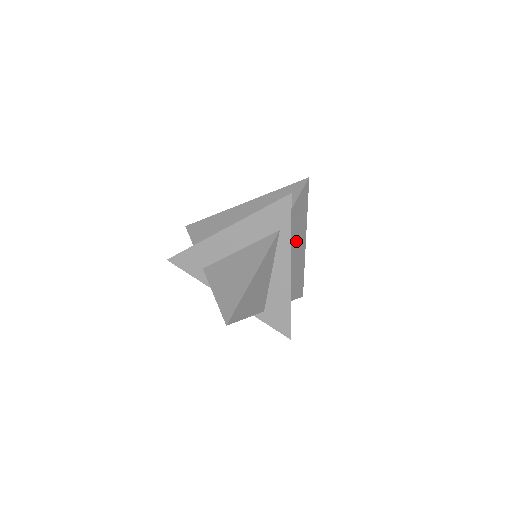
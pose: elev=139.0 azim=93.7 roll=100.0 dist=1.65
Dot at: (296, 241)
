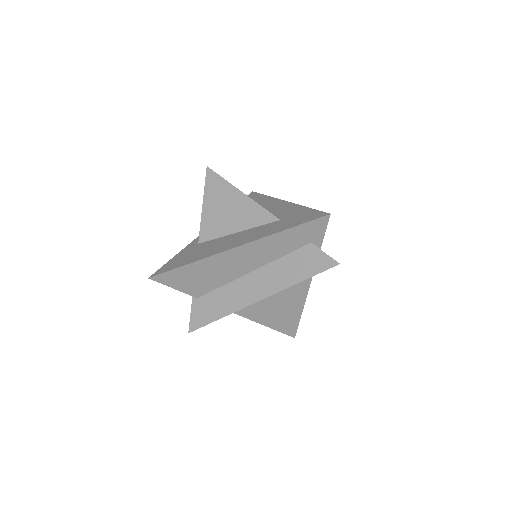
Dot at: occluded
